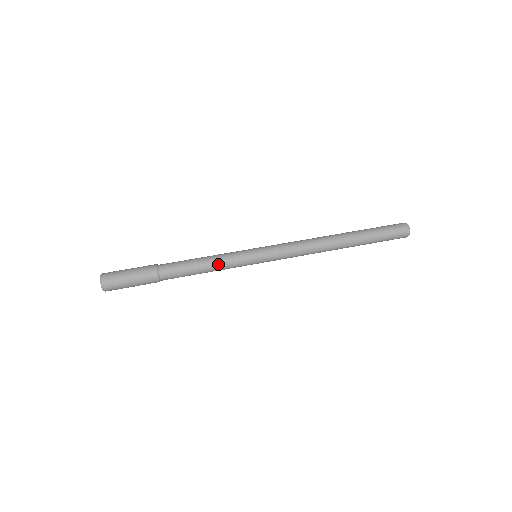
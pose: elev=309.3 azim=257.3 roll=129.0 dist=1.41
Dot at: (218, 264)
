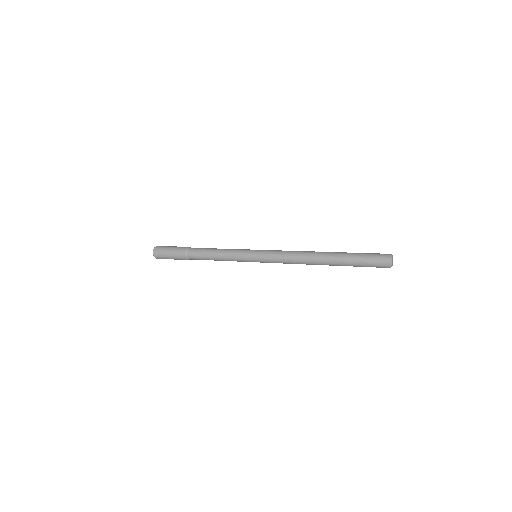
Dot at: (228, 249)
